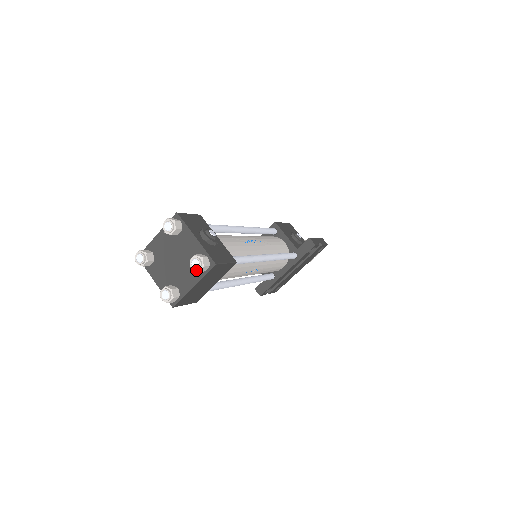
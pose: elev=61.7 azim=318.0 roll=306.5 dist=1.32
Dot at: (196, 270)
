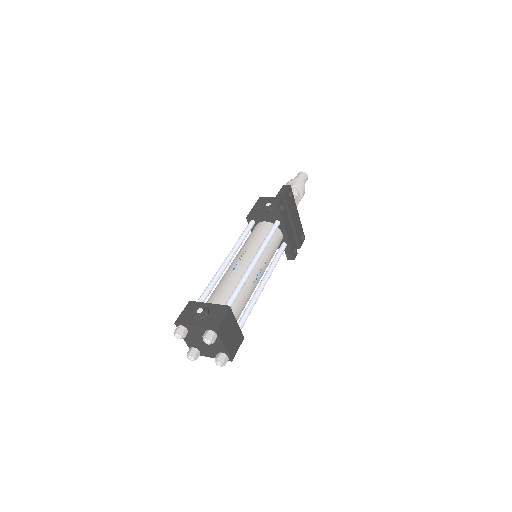
Dot at: (212, 343)
